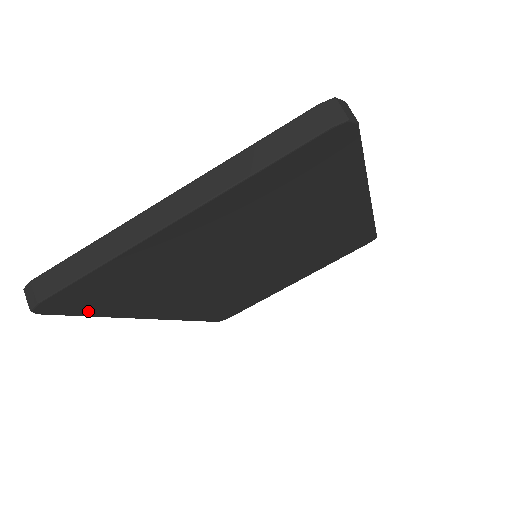
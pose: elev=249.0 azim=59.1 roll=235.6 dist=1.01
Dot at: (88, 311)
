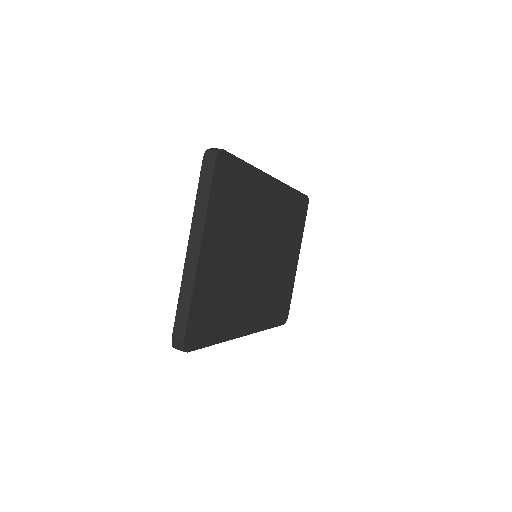
Dot at: (207, 341)
